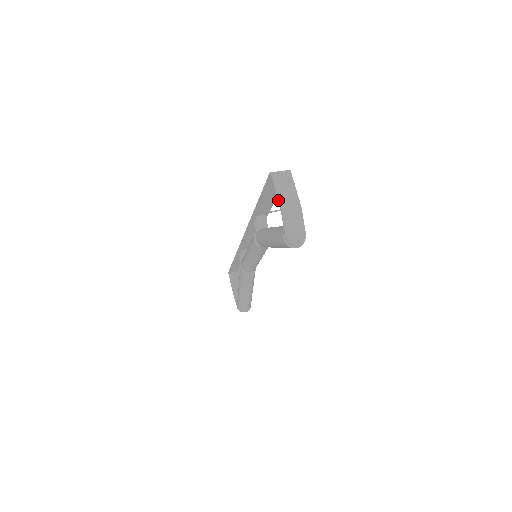
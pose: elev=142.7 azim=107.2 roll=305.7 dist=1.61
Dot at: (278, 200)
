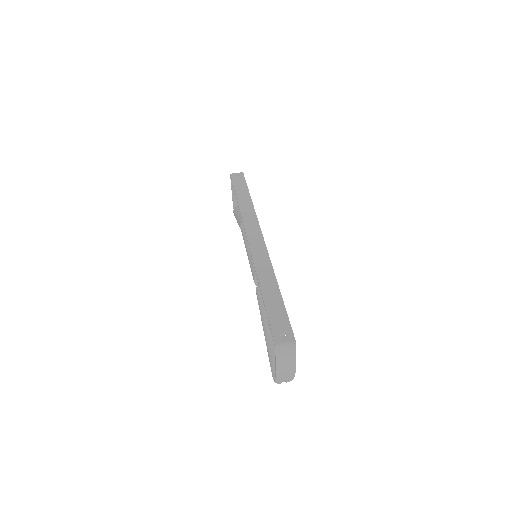
Dot at: (275, 367)
